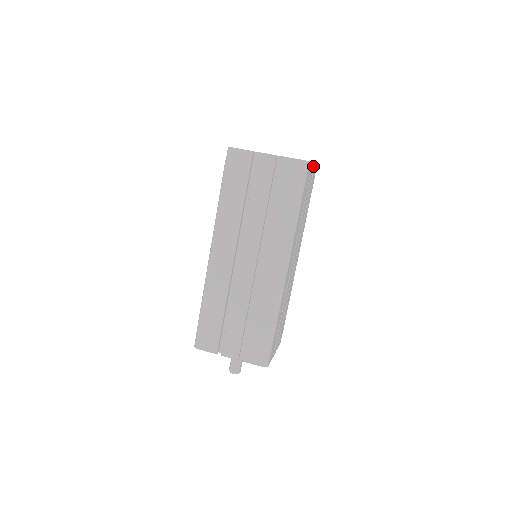
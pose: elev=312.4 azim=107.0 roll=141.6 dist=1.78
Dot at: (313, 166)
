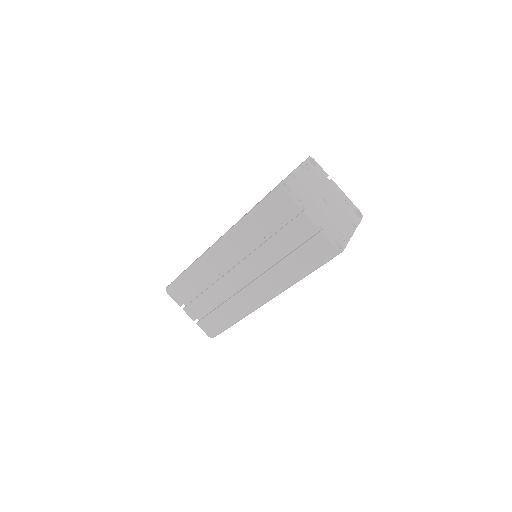
Dot at: (353, 232)
